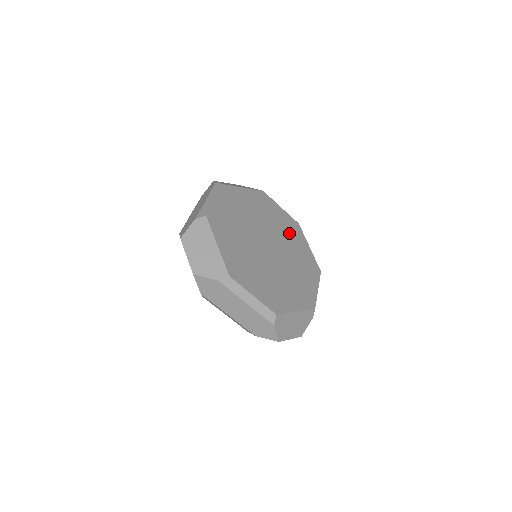
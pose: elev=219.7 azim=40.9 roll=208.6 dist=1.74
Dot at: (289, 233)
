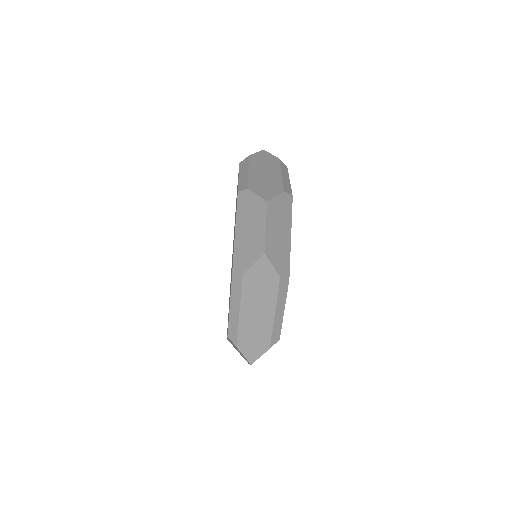
Dot at: occluded
